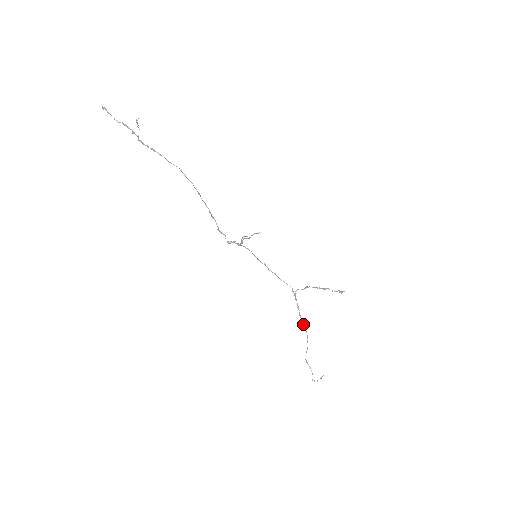
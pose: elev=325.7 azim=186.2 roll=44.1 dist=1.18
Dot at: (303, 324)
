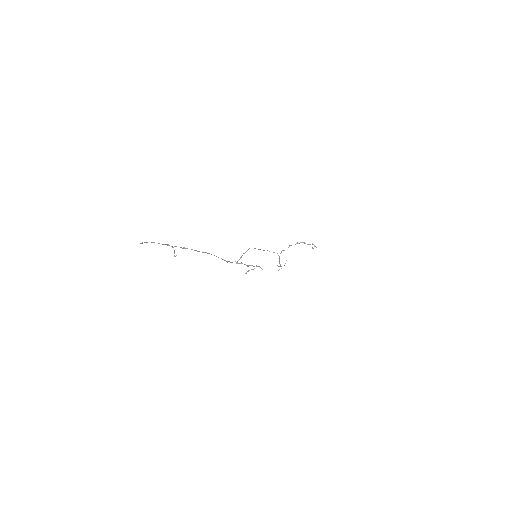
Dot at: (280, 265)
